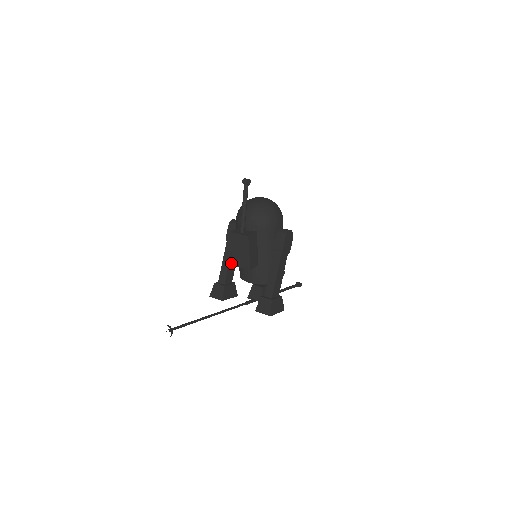
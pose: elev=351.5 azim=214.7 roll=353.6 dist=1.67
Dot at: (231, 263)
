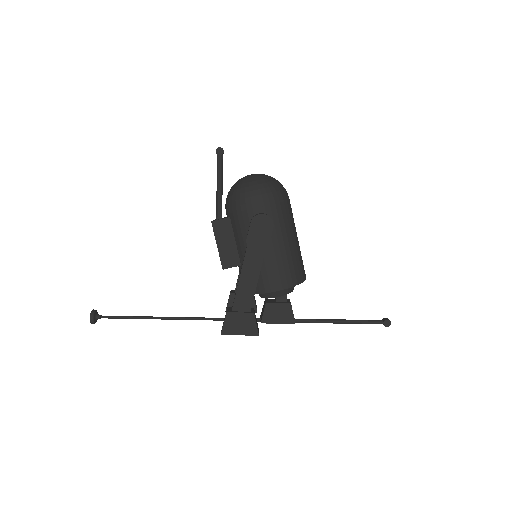
Dot at: occluded
